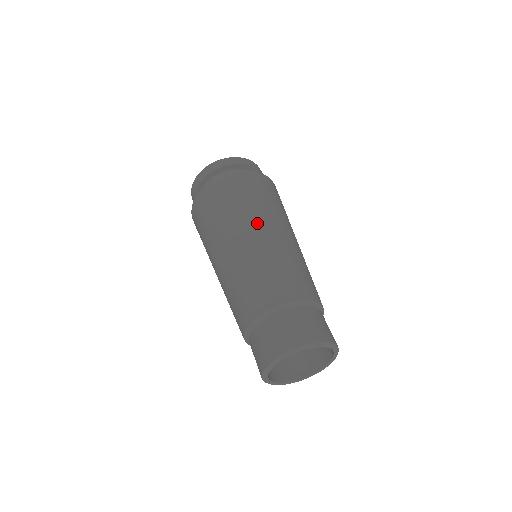
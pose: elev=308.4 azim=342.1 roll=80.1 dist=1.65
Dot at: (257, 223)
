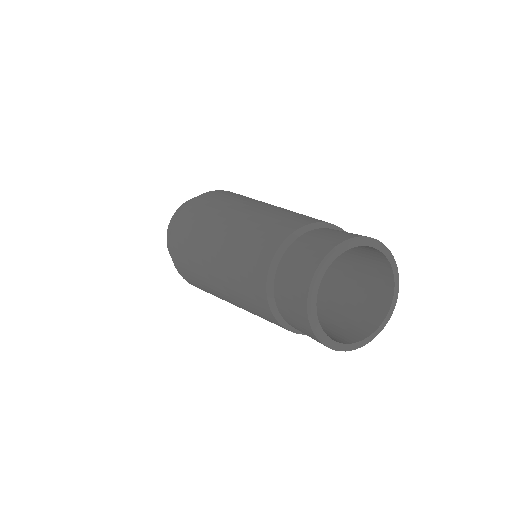
Dot at: (248, 202)
